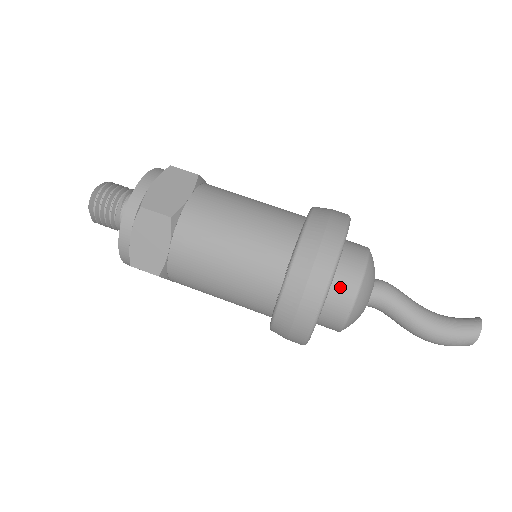
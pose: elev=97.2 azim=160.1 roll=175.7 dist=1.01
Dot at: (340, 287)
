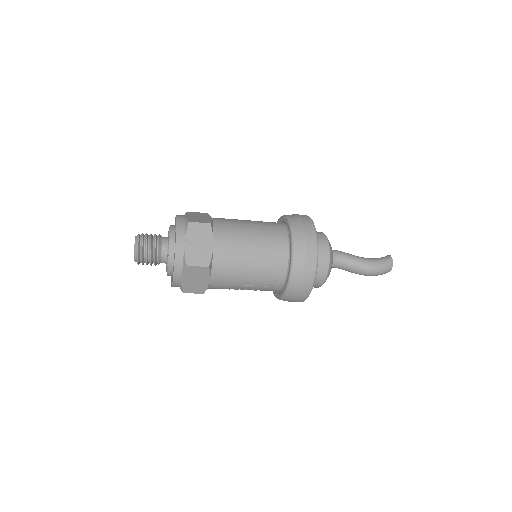
Dot at: (318, 244)
